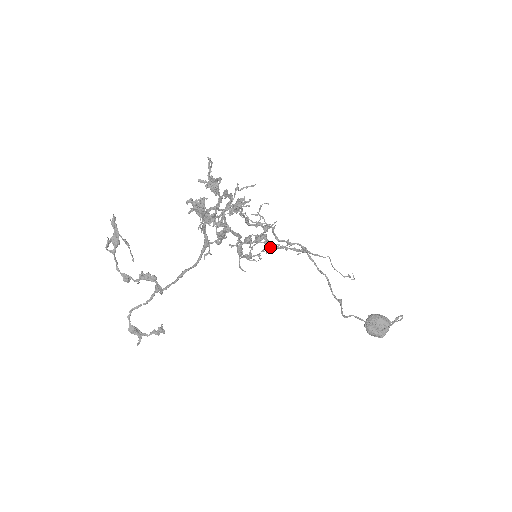
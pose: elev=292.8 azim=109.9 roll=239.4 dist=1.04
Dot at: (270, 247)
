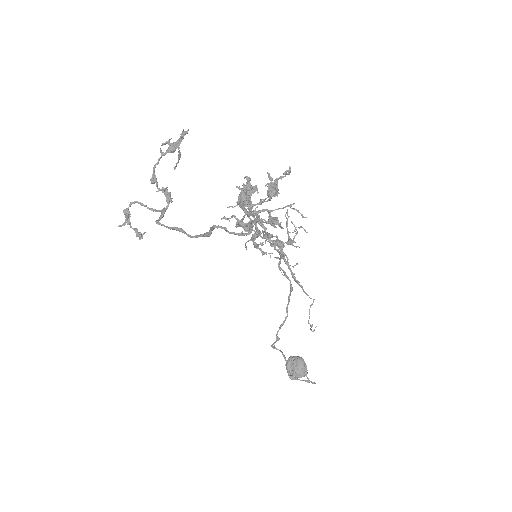
Dot at: occluded
